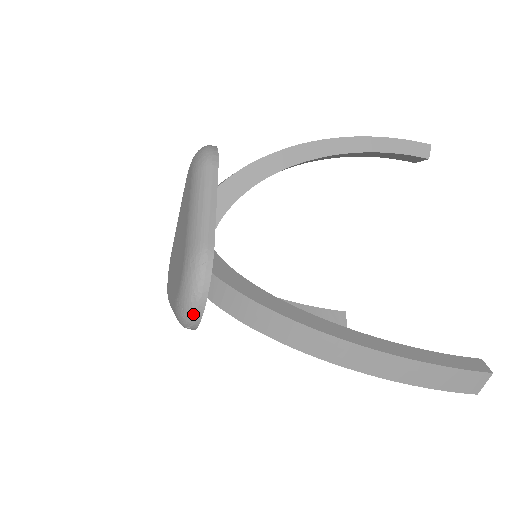
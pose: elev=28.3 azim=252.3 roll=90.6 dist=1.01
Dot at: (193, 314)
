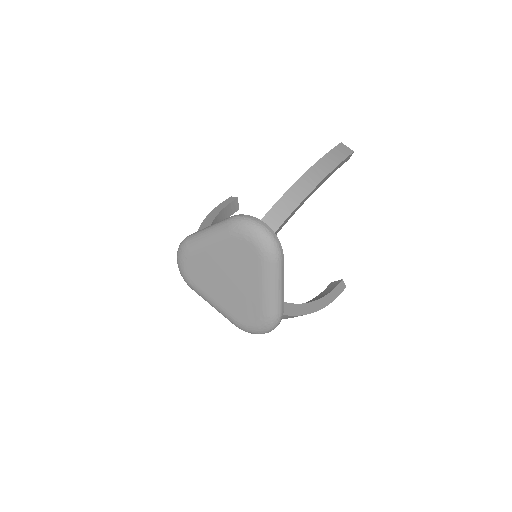
Dot at: occluded
